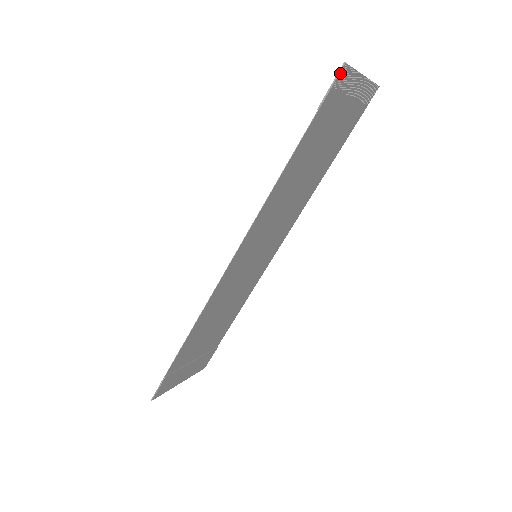
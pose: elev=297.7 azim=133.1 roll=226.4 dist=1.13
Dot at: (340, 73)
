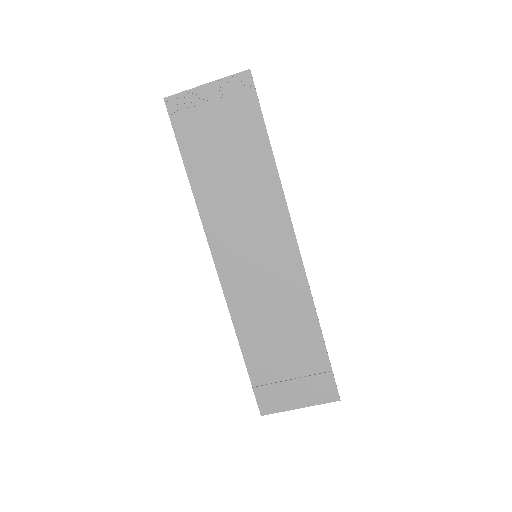
Dot at: (168, 105)
